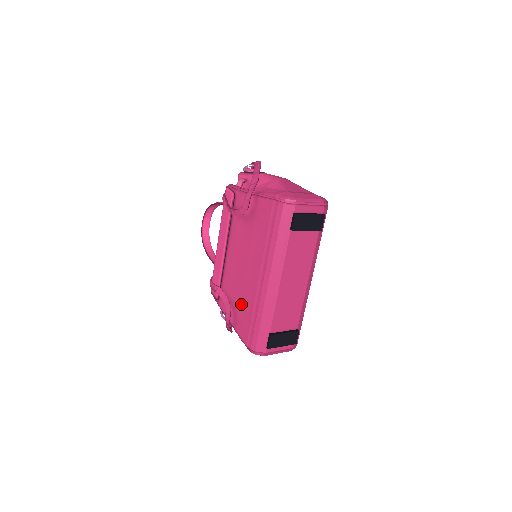
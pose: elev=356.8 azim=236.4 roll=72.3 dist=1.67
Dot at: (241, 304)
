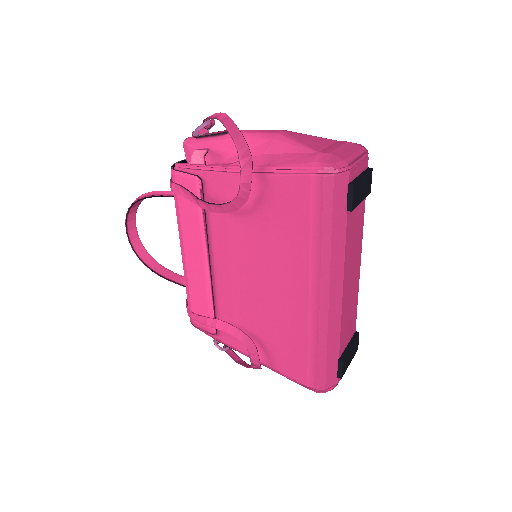
Dot at: (276, 335)
